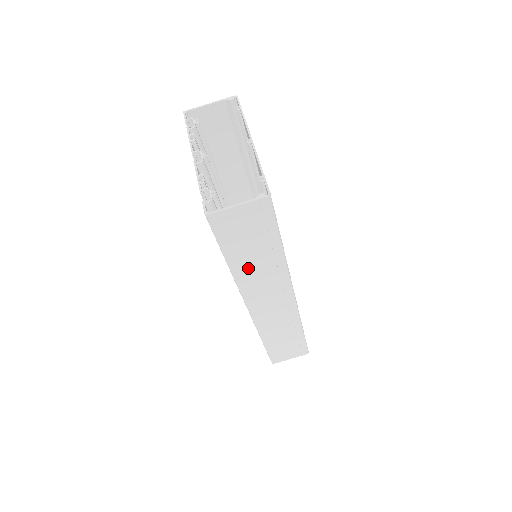
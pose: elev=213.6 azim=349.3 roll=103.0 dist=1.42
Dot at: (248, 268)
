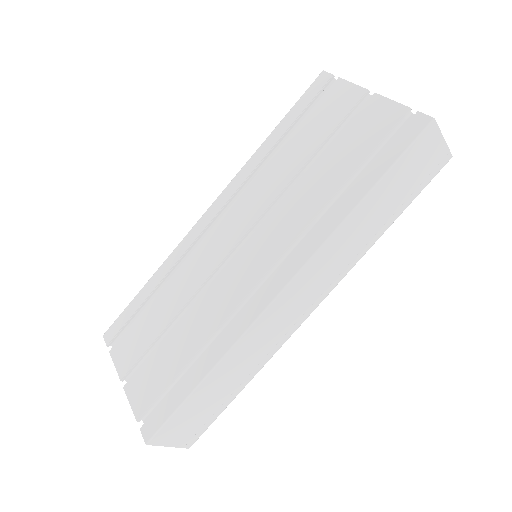
Dot at: (361, 221)
